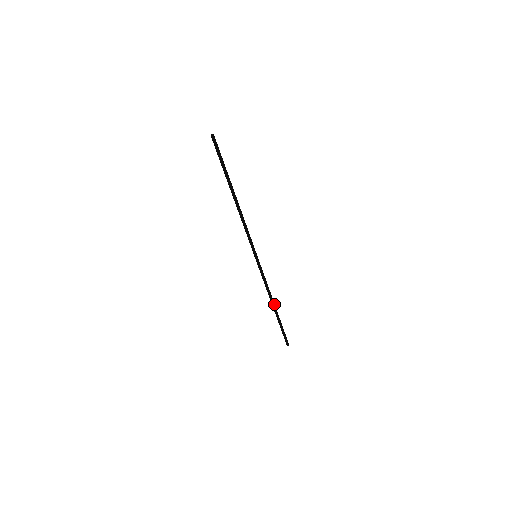
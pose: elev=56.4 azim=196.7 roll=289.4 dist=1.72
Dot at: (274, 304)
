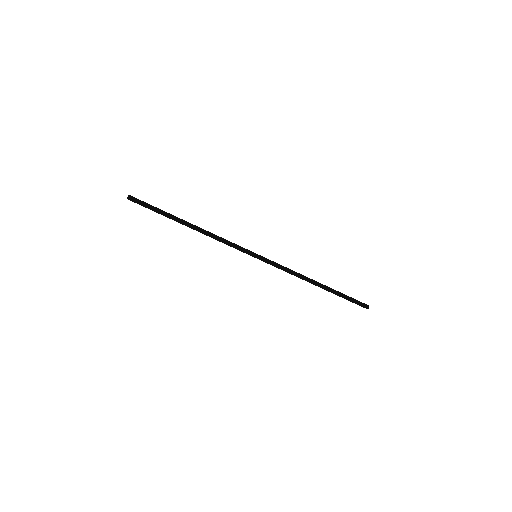
Dot at: (313, 283)
